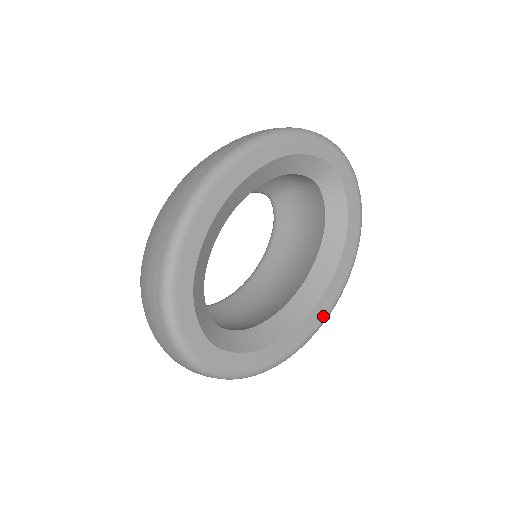
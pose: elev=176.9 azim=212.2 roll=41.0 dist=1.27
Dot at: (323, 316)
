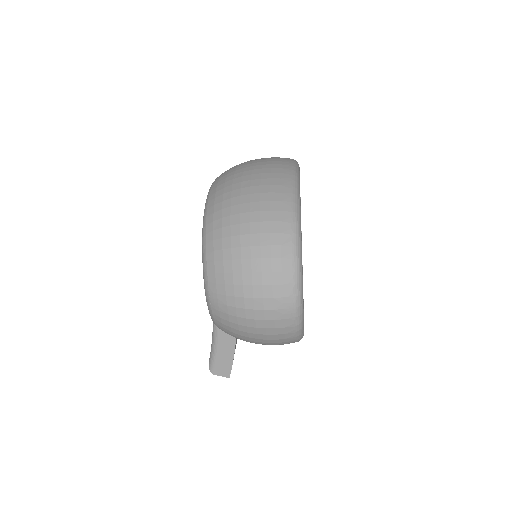
Dot at: occluded
